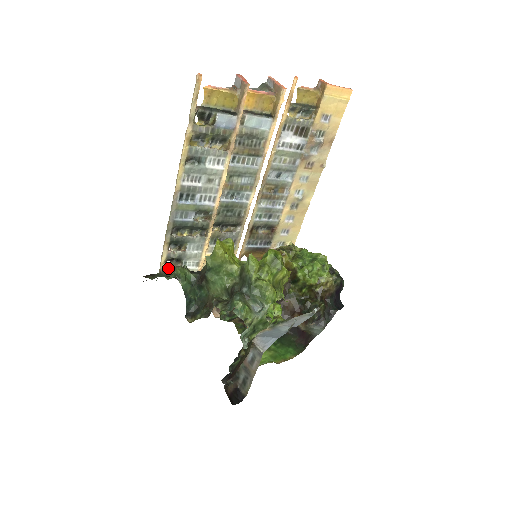
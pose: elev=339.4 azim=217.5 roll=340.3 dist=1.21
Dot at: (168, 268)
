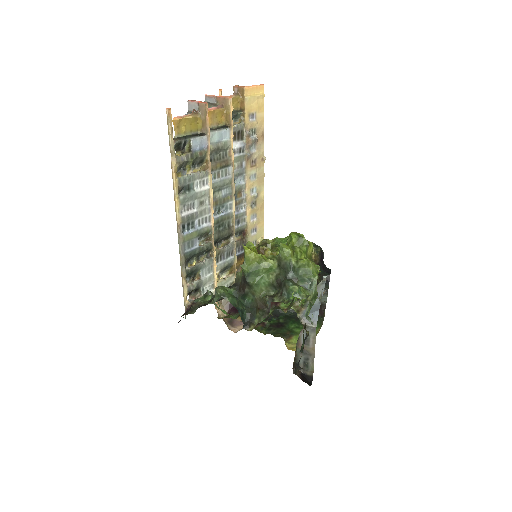
Dot at: (194, 300)
